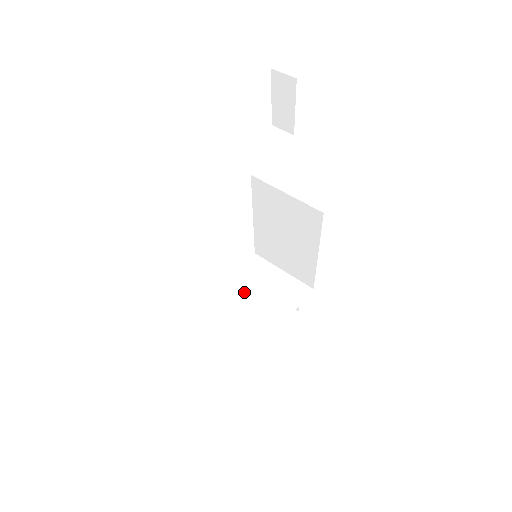
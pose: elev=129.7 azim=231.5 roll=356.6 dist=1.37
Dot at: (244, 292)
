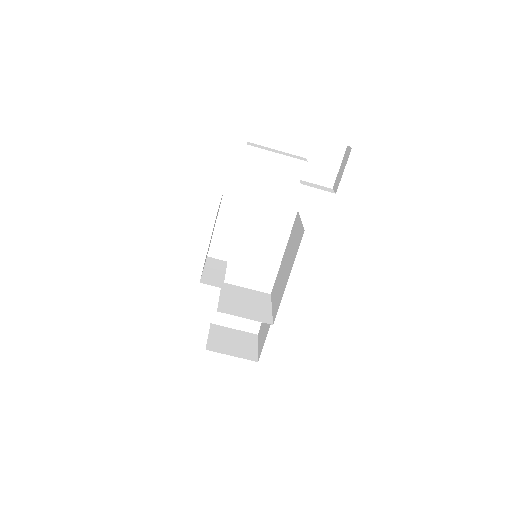
Dot at: (235, 293)
